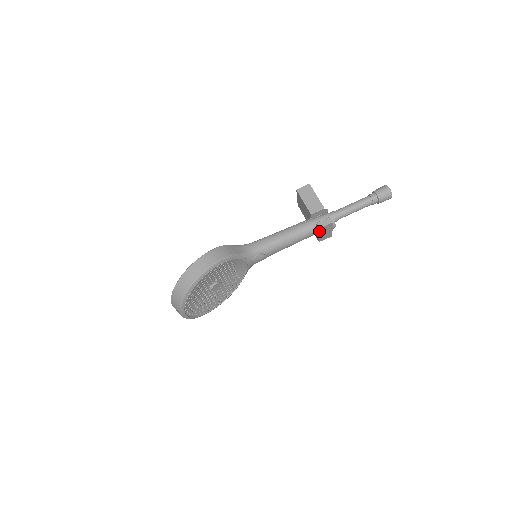
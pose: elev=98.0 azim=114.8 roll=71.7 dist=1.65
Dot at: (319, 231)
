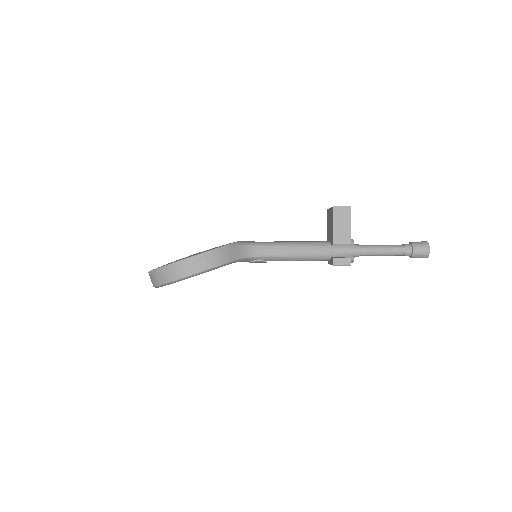
Dot at: occluded
